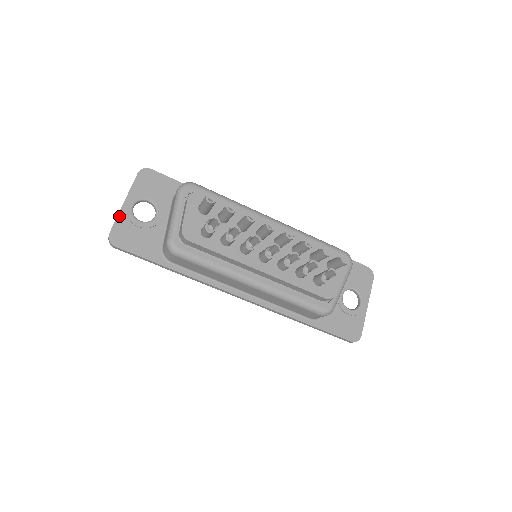
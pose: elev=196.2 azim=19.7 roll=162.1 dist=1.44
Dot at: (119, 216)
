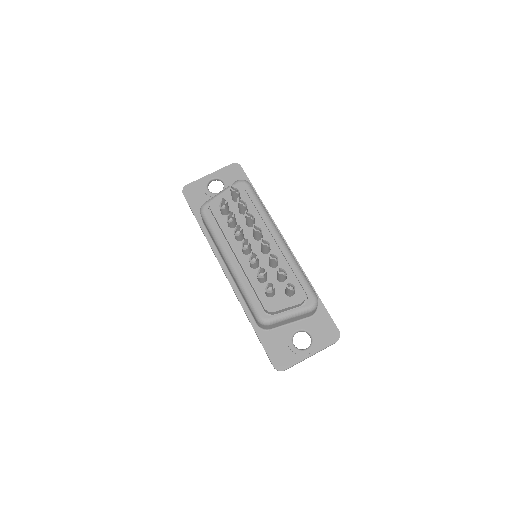
Dot at: (200, 180)
